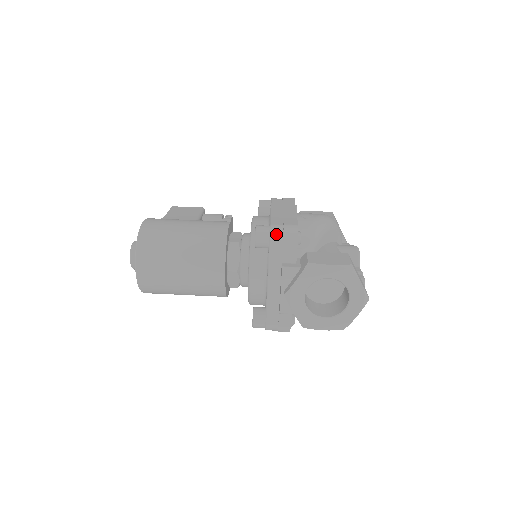
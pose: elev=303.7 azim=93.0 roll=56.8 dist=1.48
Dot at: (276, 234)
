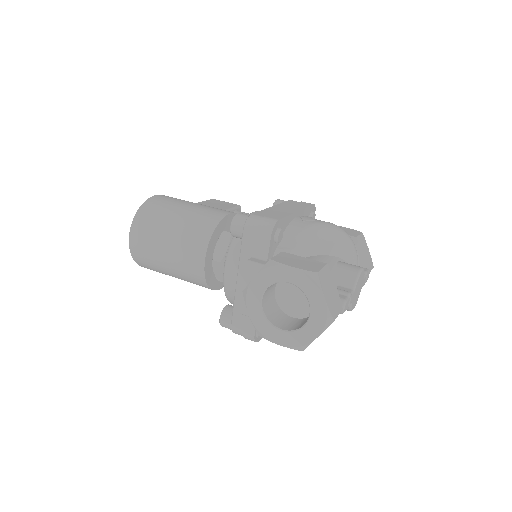
Dot at: (251, 224)
